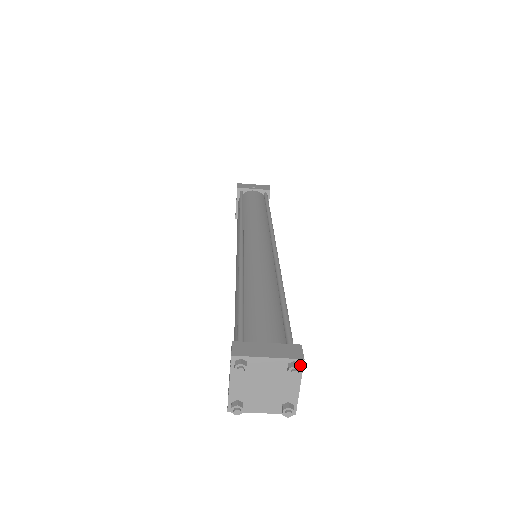
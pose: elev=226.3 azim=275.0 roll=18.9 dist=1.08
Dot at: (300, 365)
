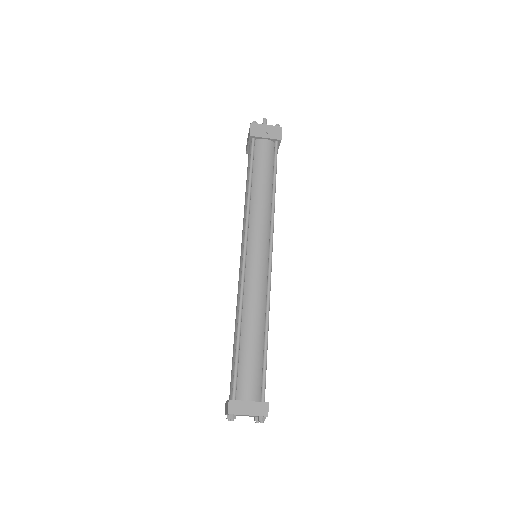
Dot at: occluded
